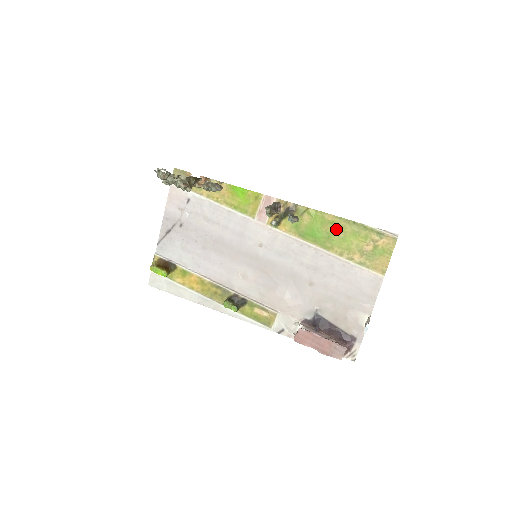
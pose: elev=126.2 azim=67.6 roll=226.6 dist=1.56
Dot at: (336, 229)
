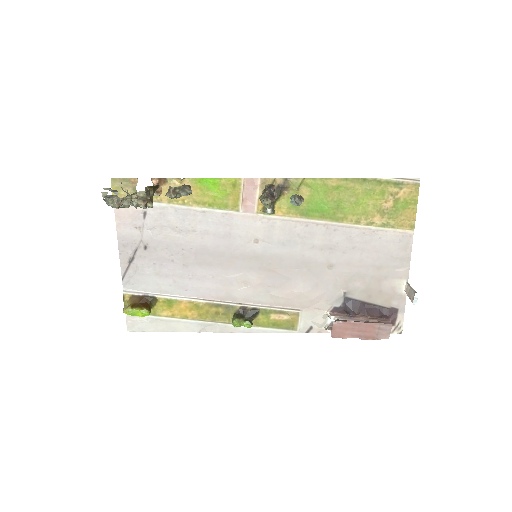
Dot at: (344, 194)
